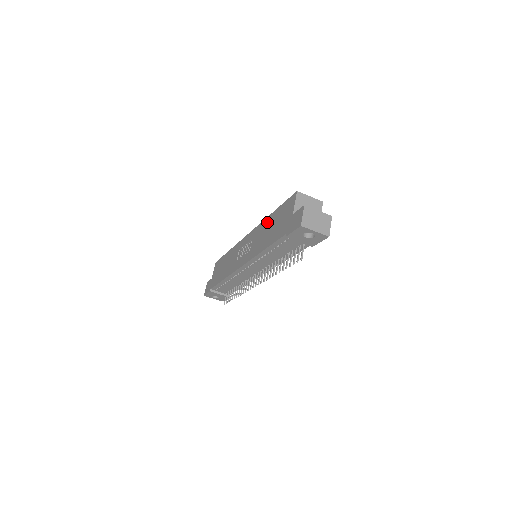
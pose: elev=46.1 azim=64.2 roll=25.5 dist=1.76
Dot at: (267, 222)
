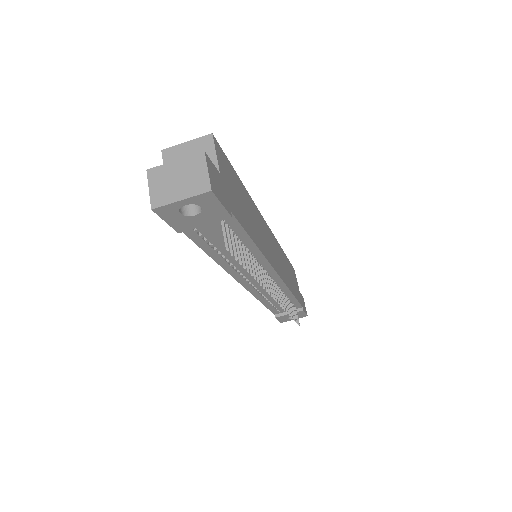
Dot at: occluded
